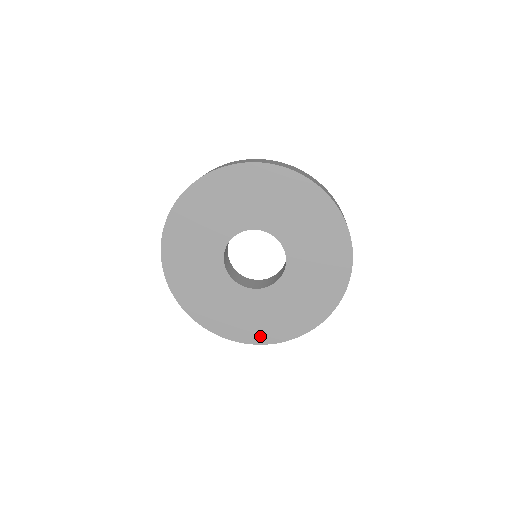
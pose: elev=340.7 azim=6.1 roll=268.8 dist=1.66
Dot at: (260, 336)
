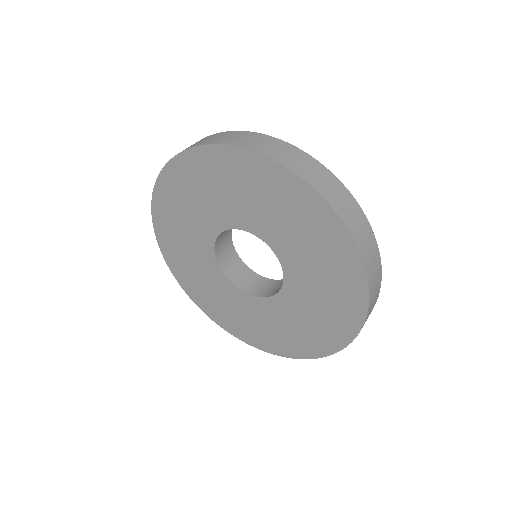
Dot at: (308, 349)
